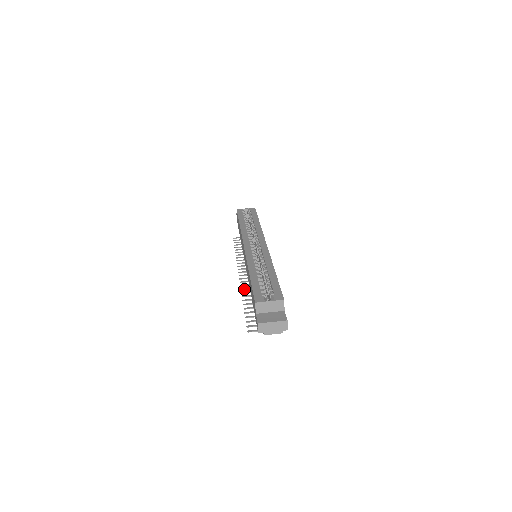
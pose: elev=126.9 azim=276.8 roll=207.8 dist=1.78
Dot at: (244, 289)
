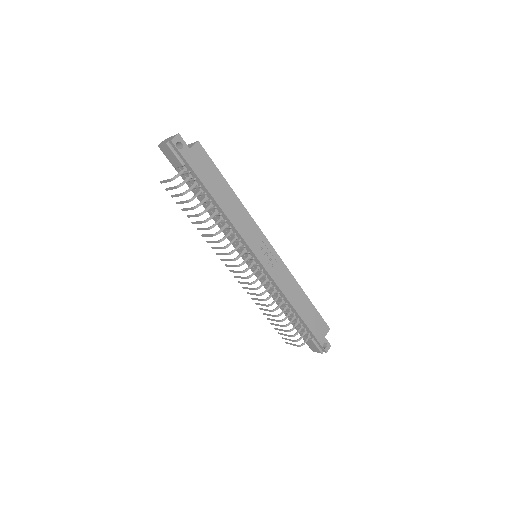
Dot at: (213, 247)
